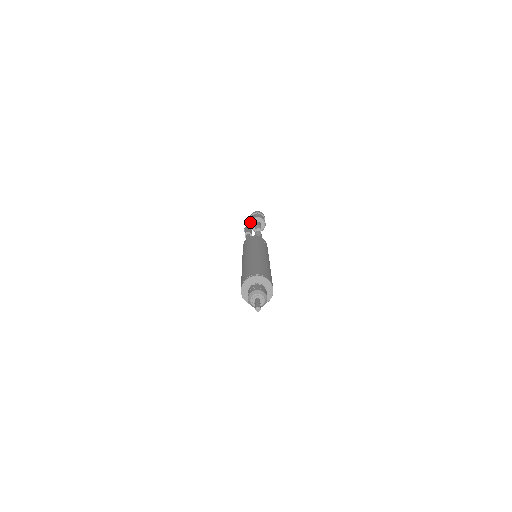
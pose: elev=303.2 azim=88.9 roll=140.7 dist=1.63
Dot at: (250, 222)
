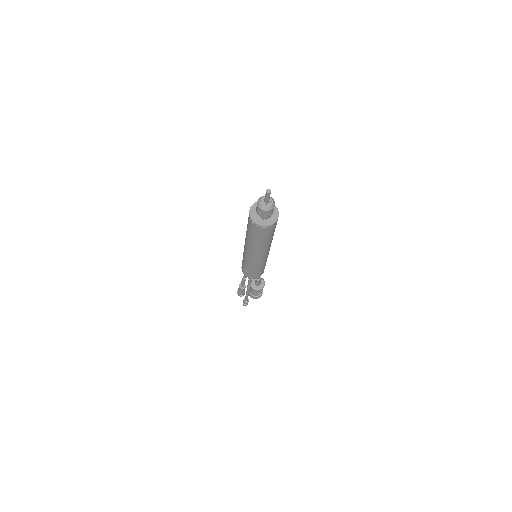
Dot at: occluded
